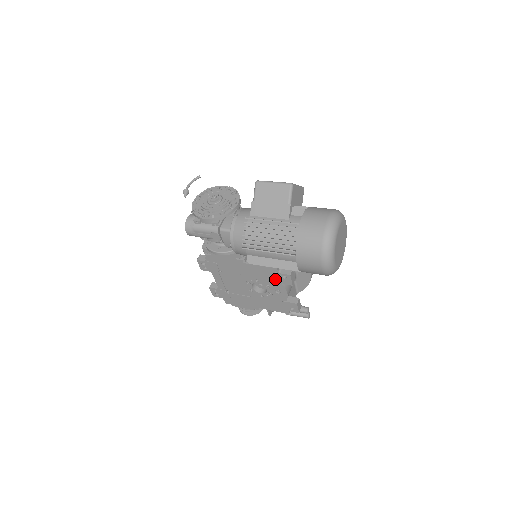
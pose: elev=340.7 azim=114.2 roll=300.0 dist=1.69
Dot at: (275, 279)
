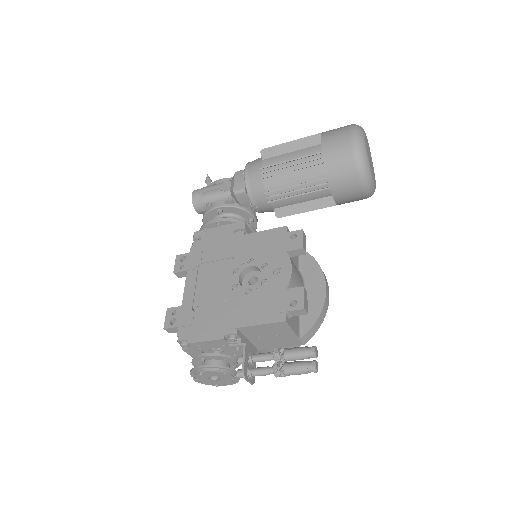
Dot at: (279, 247)
